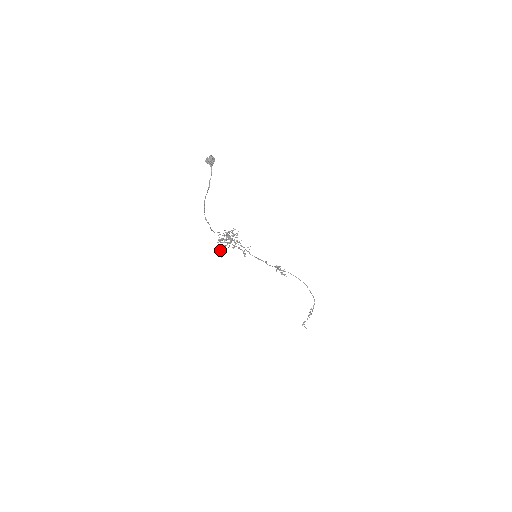
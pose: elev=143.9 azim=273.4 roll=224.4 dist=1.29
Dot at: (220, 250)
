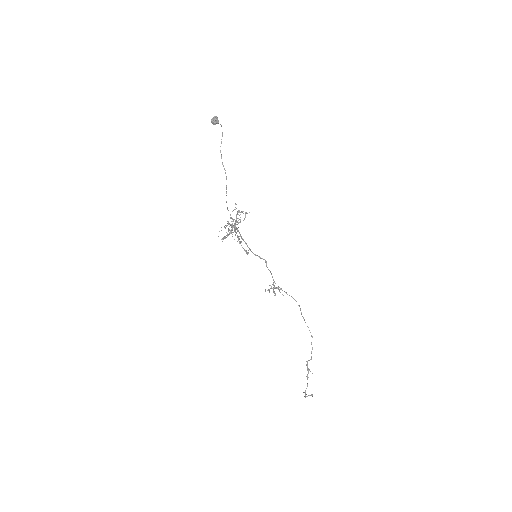
Dot at: (235, 225)
